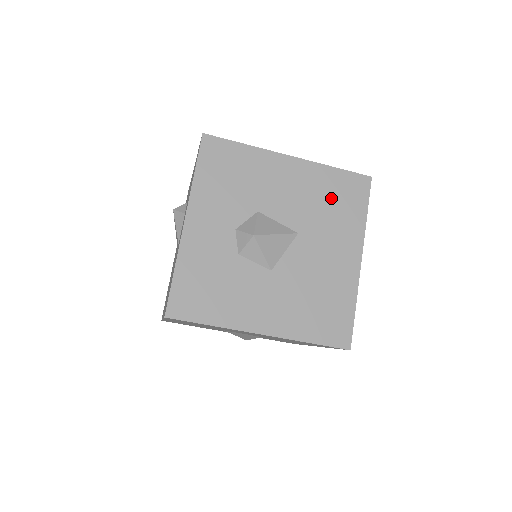
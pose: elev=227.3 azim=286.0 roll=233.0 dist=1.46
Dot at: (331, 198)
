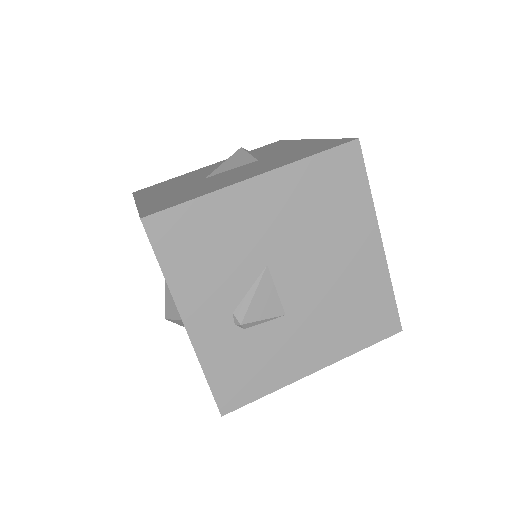
Dot at: occluded
